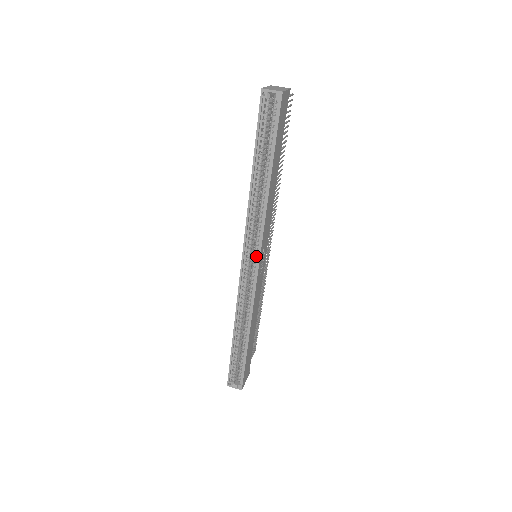
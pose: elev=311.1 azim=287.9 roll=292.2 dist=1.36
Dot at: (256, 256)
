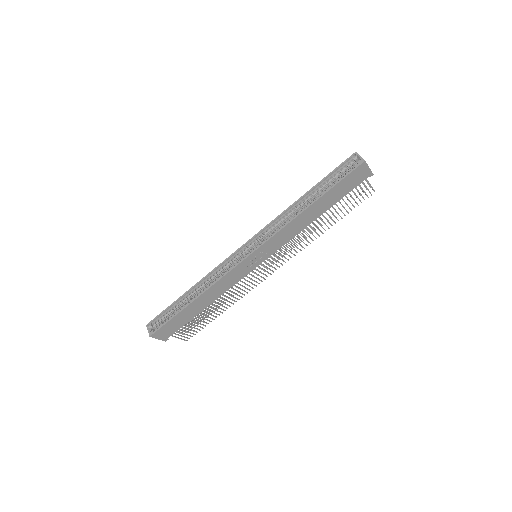
Dot at: (256, 248)
